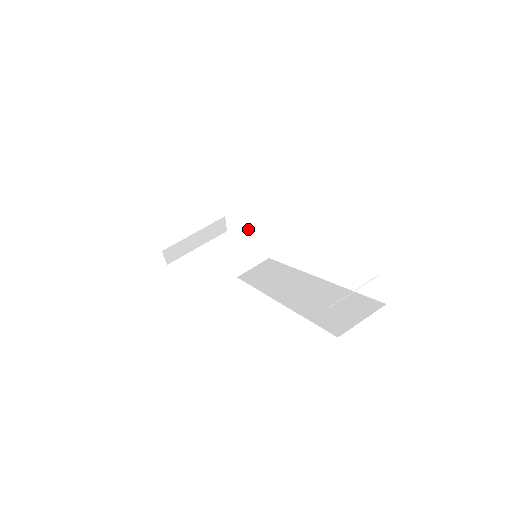
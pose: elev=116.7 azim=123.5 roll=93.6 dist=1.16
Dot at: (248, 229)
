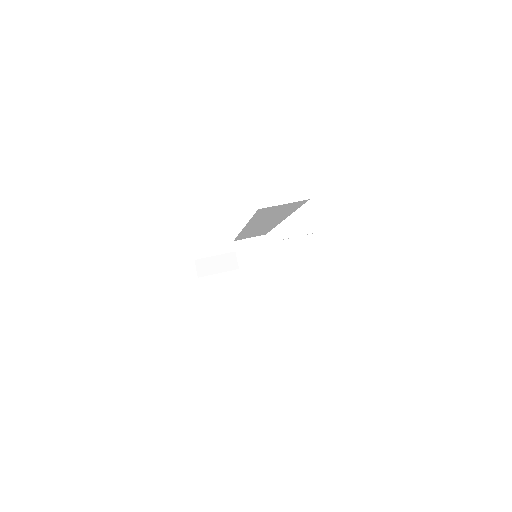
Dot at: (261, 243)
